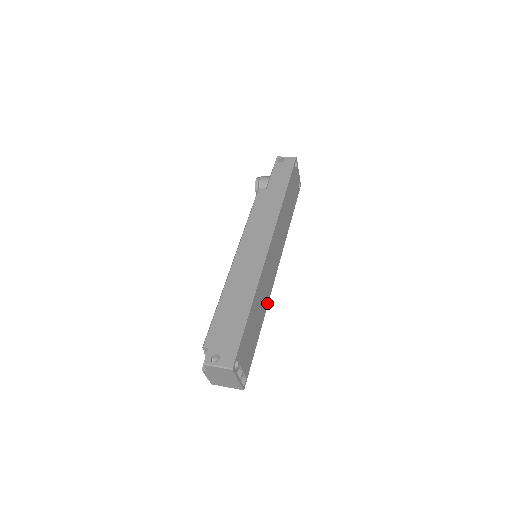
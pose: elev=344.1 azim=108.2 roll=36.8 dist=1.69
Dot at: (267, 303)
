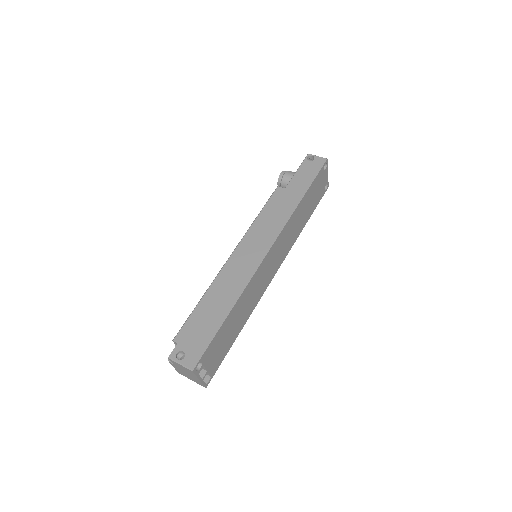
Dot at: (254, 306)
